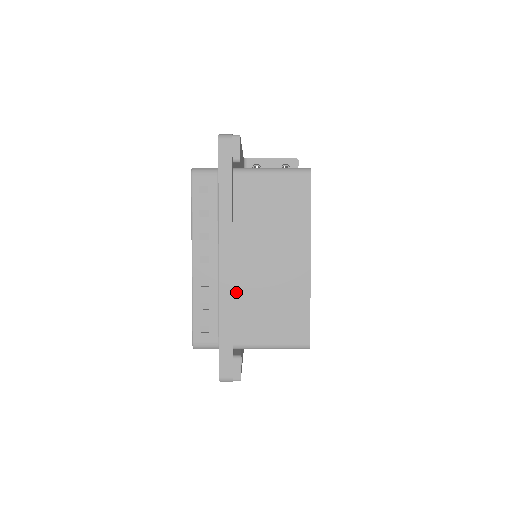
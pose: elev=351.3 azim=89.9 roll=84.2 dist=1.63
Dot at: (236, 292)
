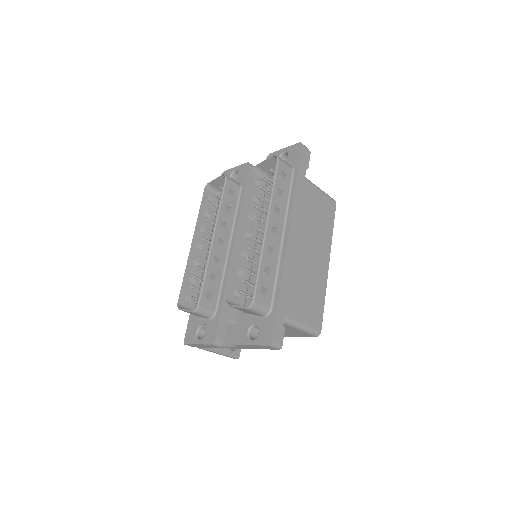
Dot at: occluded
